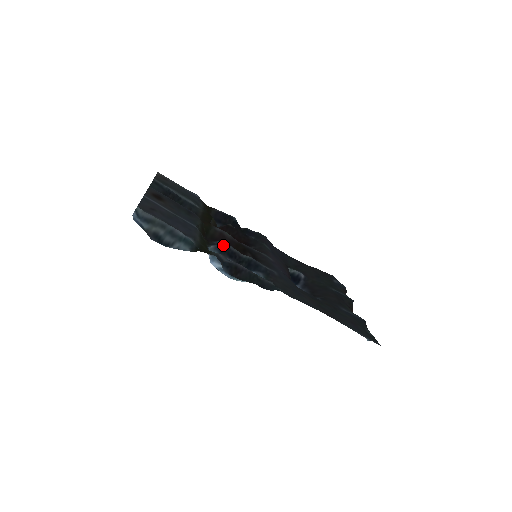
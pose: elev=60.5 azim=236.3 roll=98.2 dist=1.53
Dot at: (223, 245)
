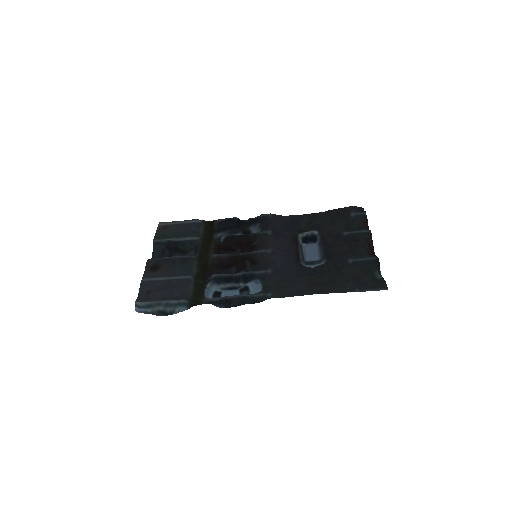
Dot at: (217, 277)
